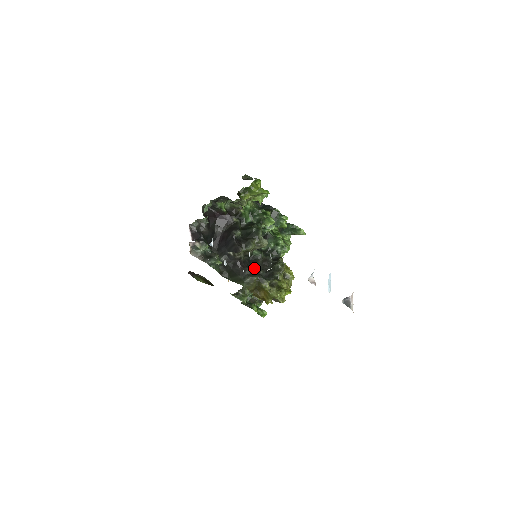
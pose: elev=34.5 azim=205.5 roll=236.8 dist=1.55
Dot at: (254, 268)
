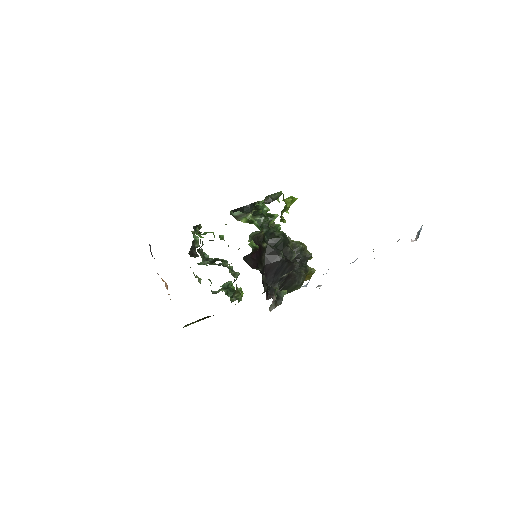
Dot at: occluded
